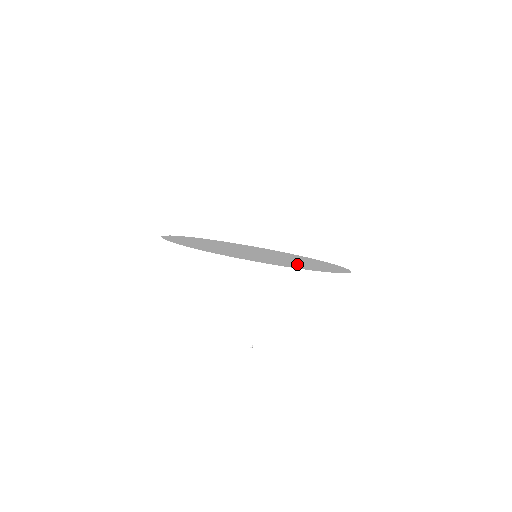
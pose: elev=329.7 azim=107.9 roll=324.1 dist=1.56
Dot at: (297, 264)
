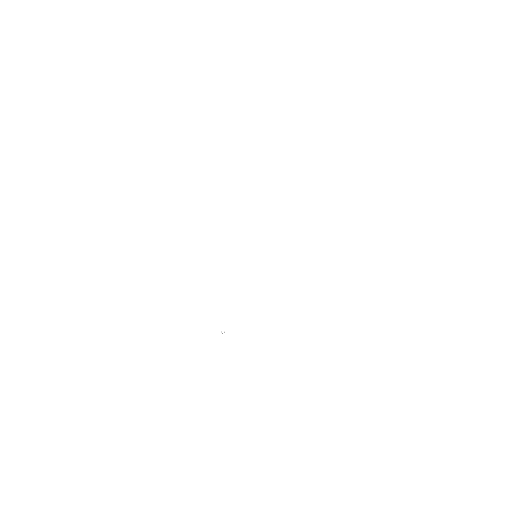
Dot at: occluded
